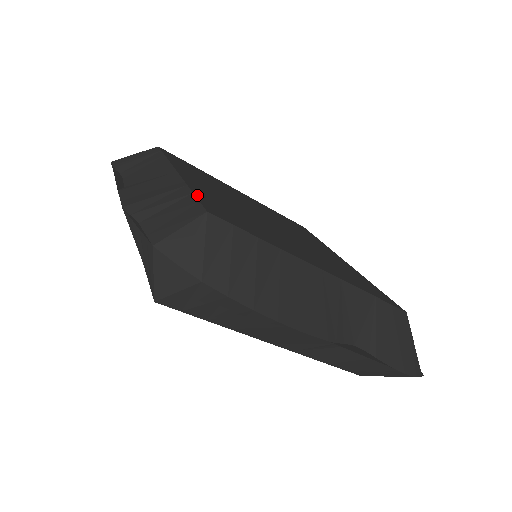
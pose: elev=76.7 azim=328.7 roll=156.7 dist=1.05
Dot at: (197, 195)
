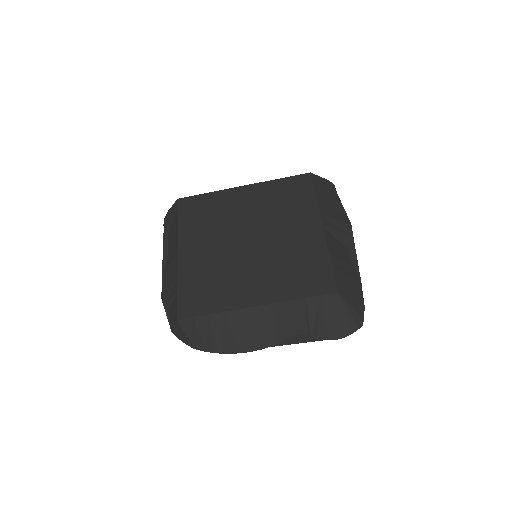
Dot at: (180, 292)
